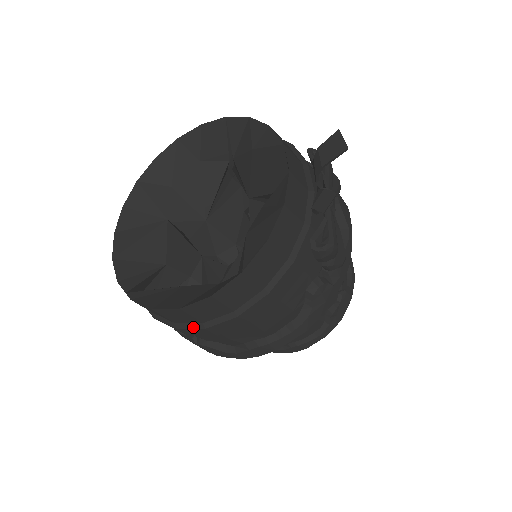
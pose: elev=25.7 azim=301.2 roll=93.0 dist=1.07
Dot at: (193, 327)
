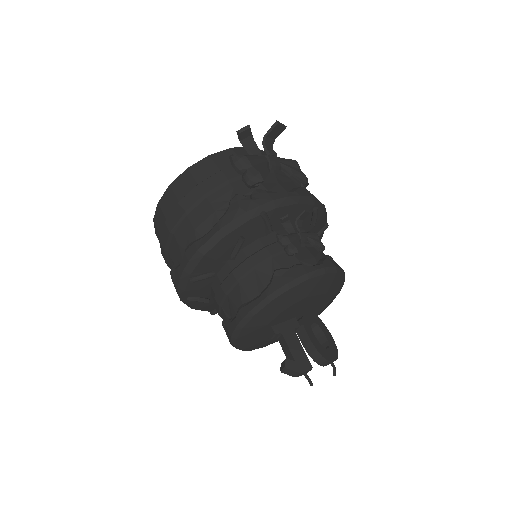
Dot at: (163, 228)
